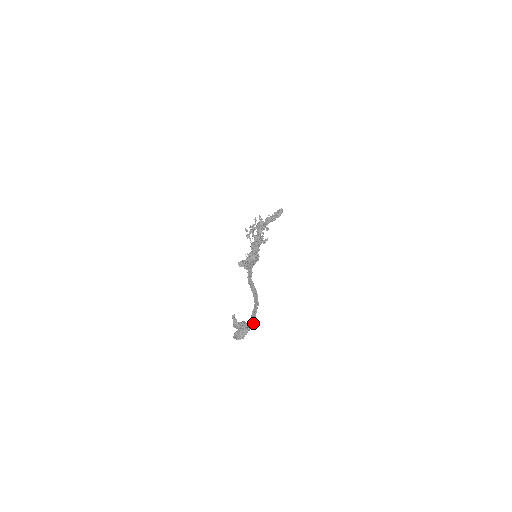
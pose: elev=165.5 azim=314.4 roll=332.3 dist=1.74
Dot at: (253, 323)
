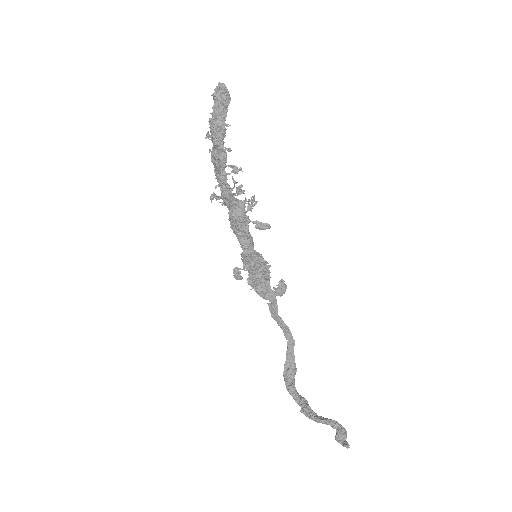
Dot at: (296, 368)
